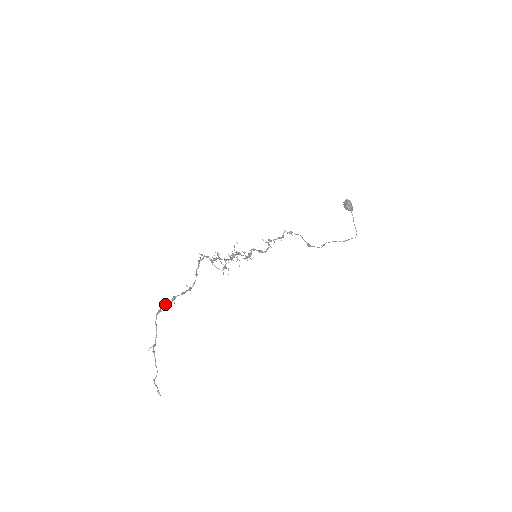
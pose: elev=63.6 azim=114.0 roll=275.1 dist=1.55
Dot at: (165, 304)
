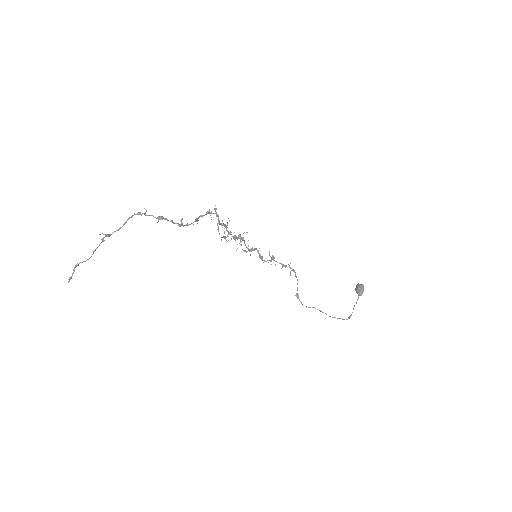
Dot at: occluded
